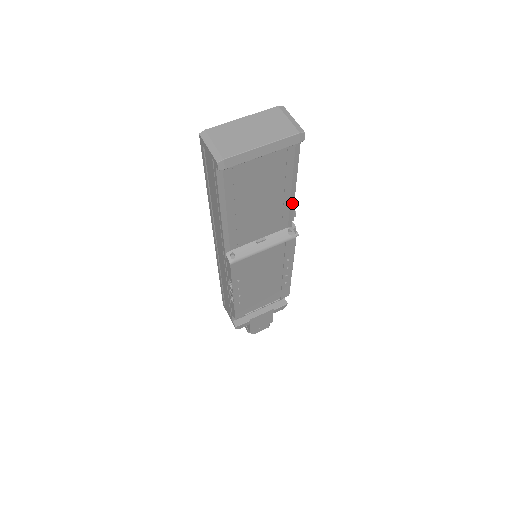
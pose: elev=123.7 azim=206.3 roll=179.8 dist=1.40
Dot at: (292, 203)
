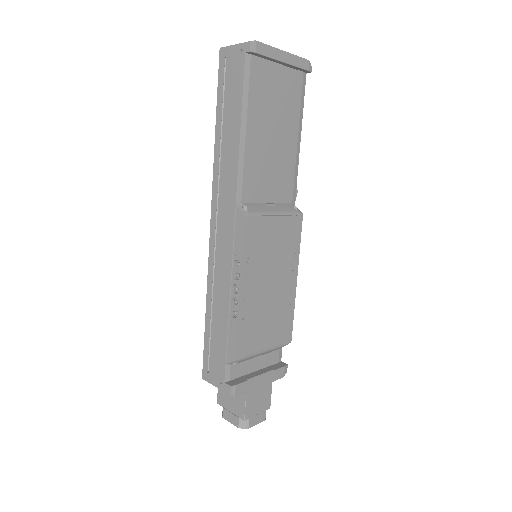
Dot at: (296, 166)
